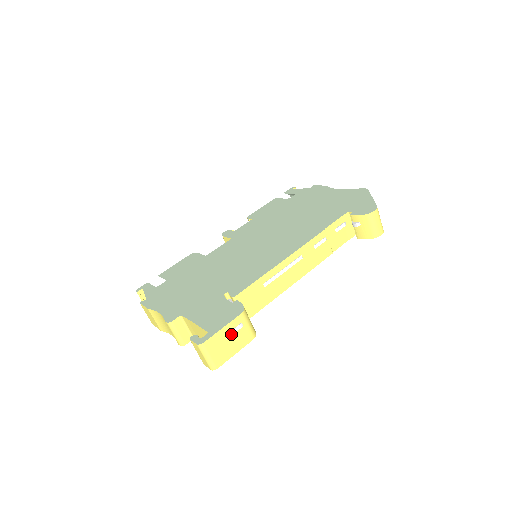
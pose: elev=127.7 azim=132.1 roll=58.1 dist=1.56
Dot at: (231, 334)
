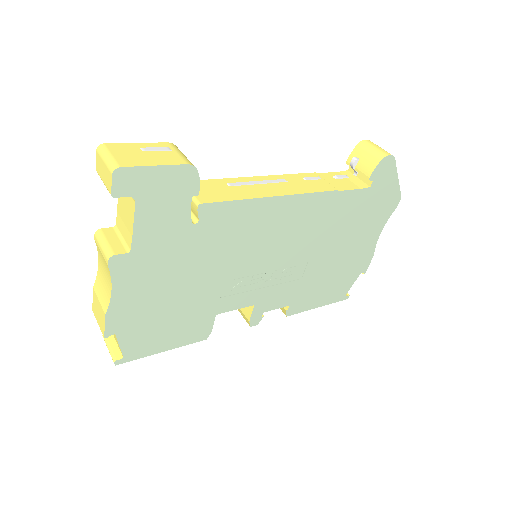
Dot at: (150, 150)
